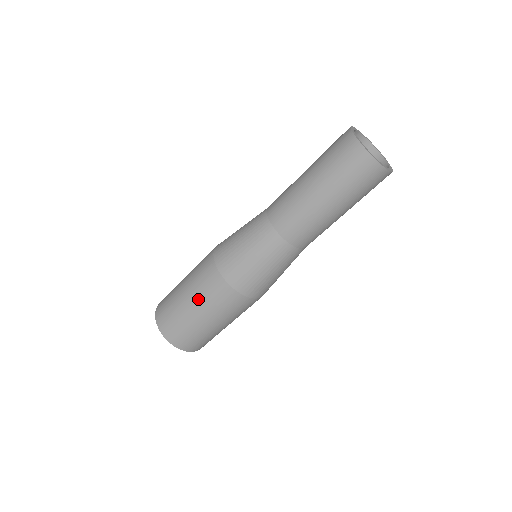
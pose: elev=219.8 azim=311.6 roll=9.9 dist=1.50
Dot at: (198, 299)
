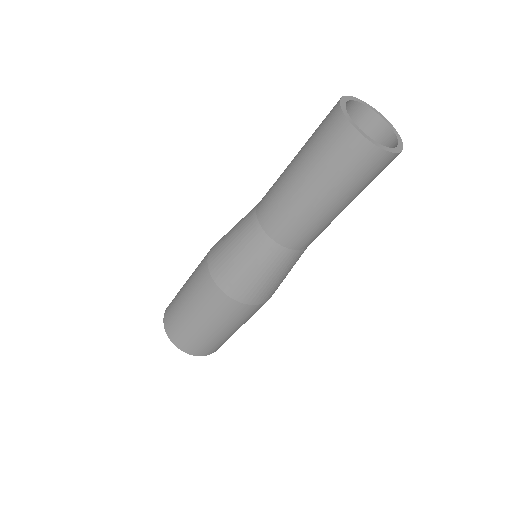
Dot at: (211, 320)
